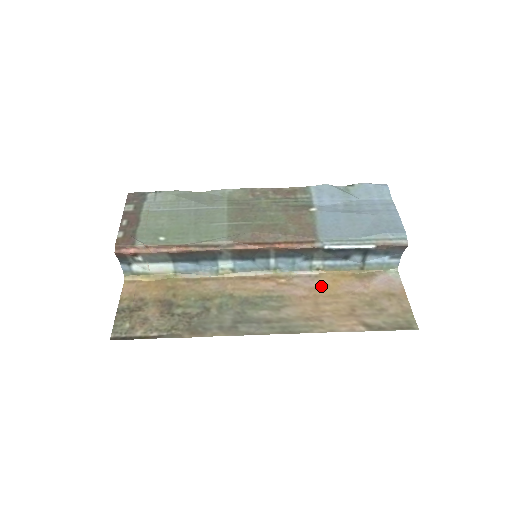
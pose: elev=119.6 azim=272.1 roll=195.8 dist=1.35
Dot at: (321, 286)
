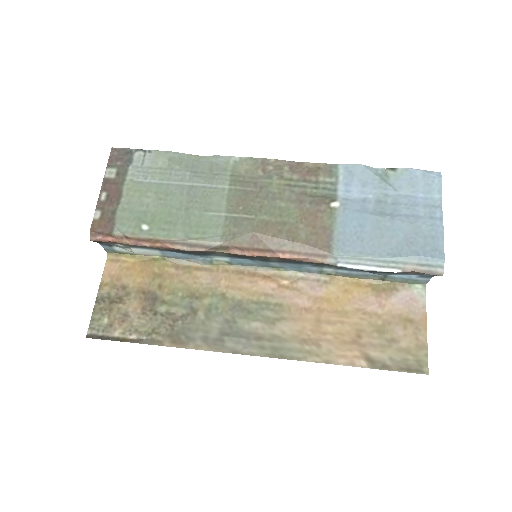
Dot at: (329, 297)
